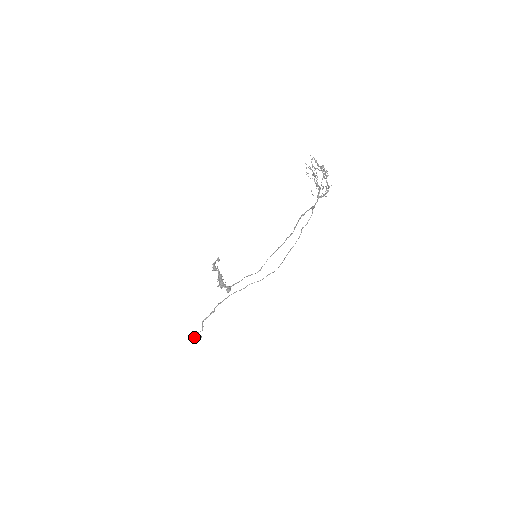
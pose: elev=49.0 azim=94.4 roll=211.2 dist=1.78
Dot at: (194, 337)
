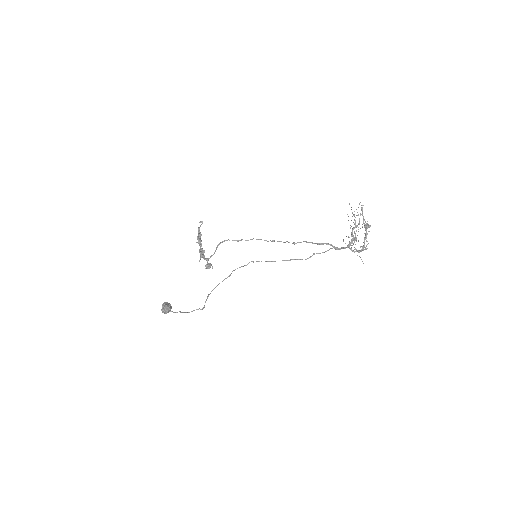
Dot at: (168, 311)
